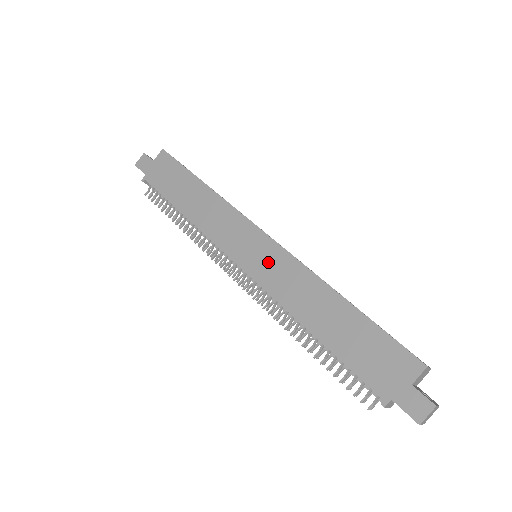
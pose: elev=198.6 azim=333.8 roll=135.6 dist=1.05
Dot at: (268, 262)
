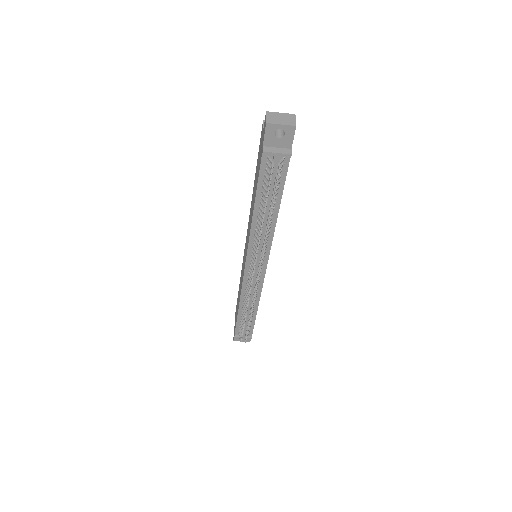
Dot at: occluded
